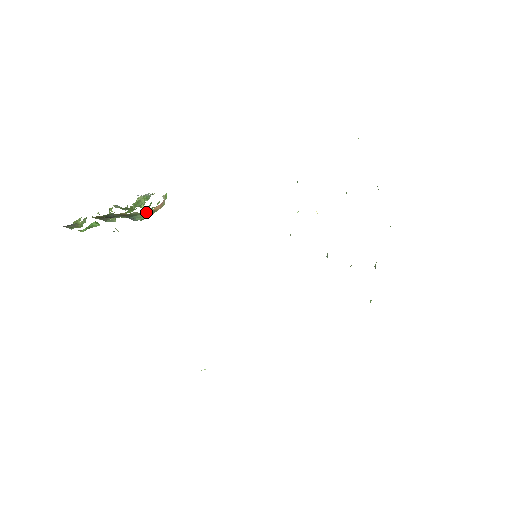
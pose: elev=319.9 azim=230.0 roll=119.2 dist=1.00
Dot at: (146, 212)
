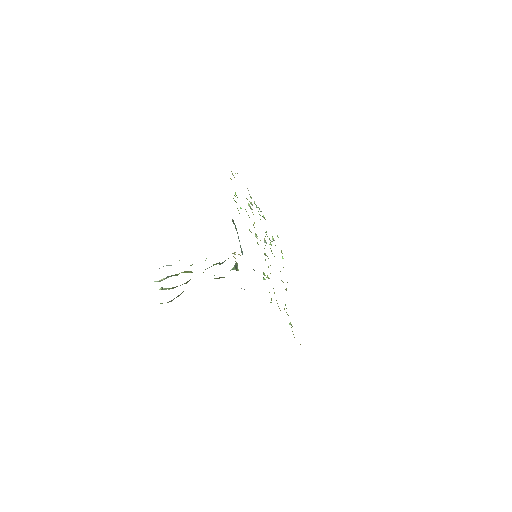
Dot at: occluded
